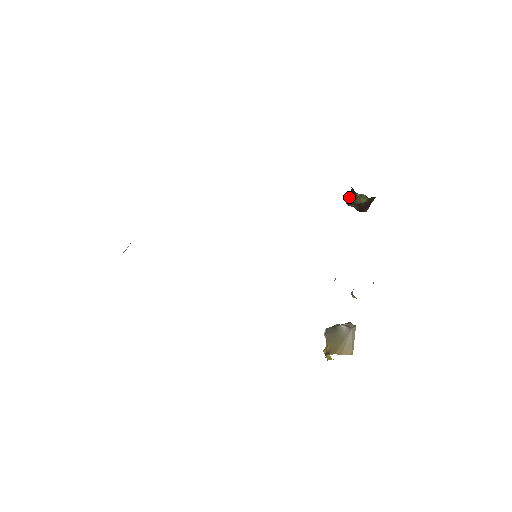
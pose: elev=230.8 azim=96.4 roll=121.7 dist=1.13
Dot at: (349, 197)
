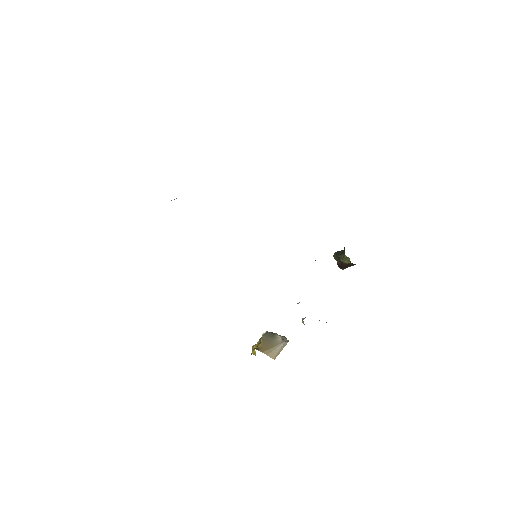
Dot at: (338, 253)
